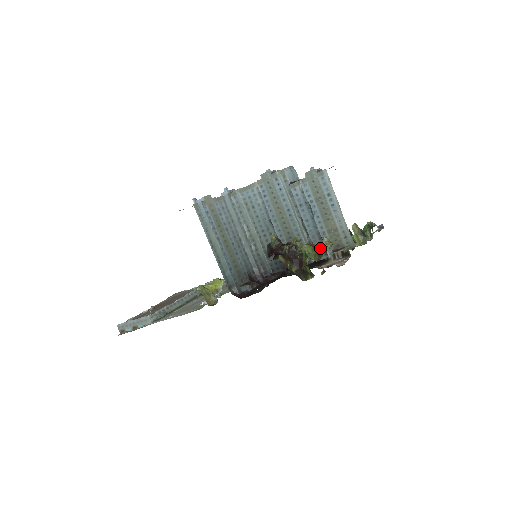
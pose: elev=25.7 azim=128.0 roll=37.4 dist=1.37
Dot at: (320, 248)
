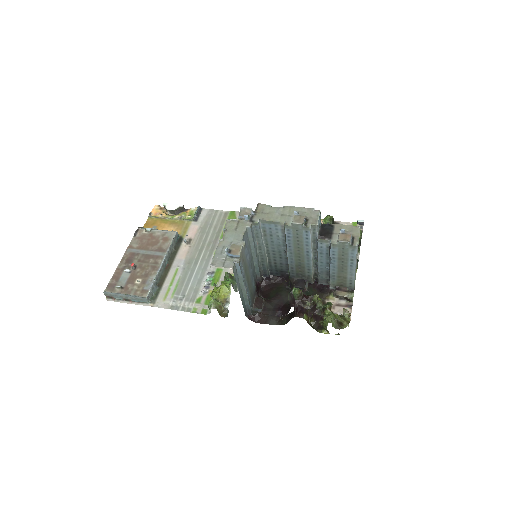
Dot at: (343, 324)
